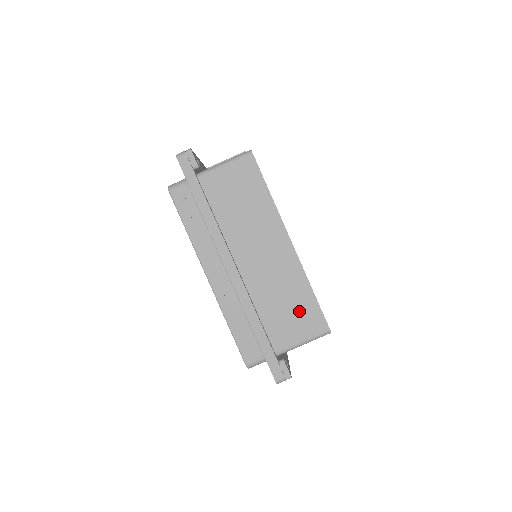
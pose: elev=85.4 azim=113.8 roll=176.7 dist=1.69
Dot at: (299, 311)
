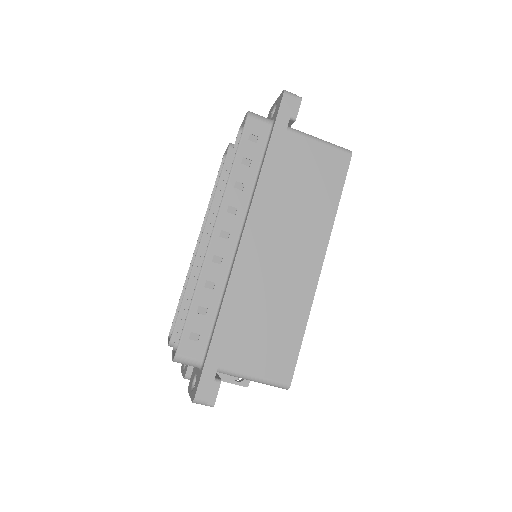
Dot at: (276, 341)
